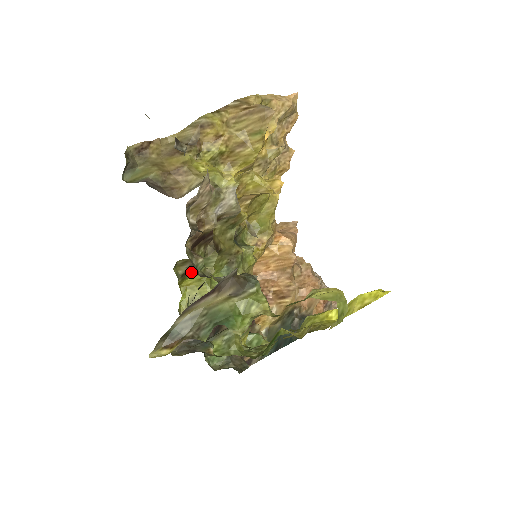
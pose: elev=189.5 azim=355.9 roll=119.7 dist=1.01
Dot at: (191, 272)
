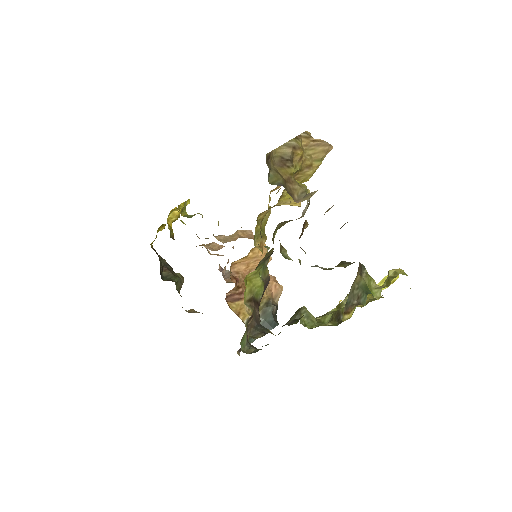
Dot at: (258, 266)
